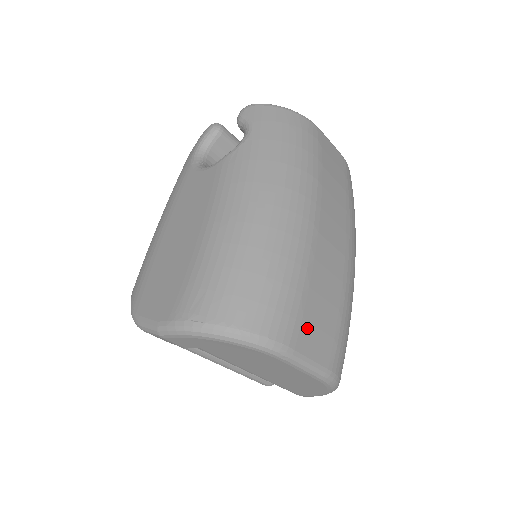
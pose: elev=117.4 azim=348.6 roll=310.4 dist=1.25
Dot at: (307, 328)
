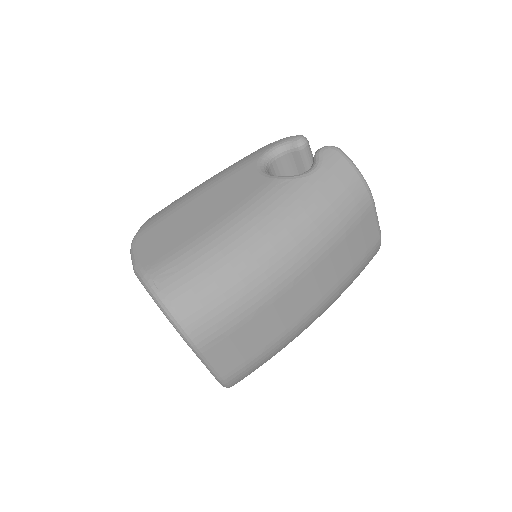
Dot at: (227, 344)
